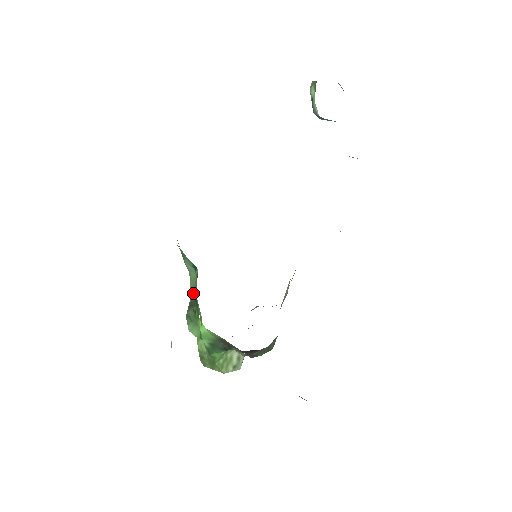
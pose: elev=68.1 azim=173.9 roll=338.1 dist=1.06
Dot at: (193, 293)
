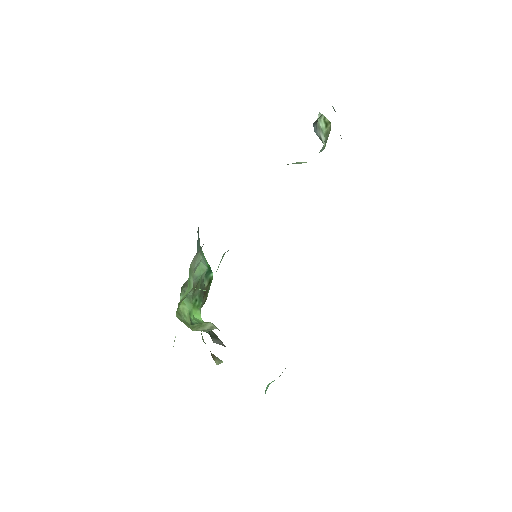
Dot at: (197, 279)
